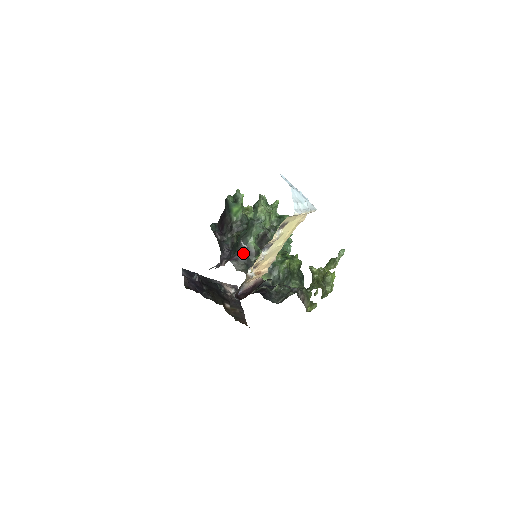
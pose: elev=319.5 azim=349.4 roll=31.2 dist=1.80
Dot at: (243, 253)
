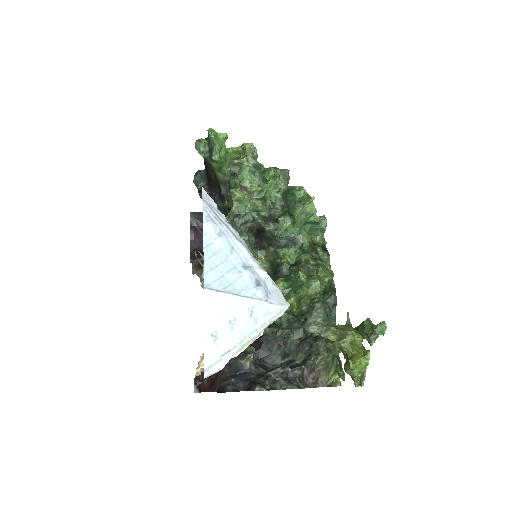
Dot at: occluded
